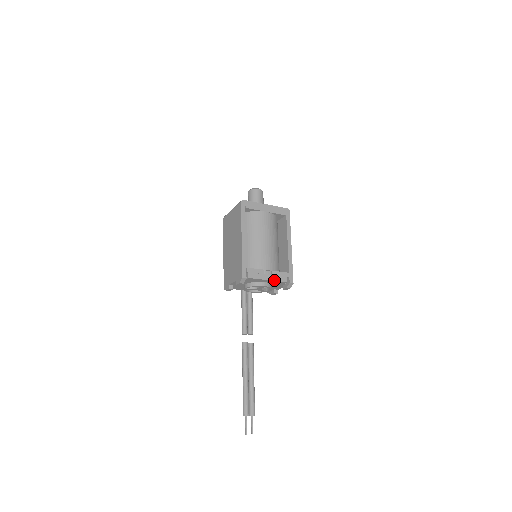
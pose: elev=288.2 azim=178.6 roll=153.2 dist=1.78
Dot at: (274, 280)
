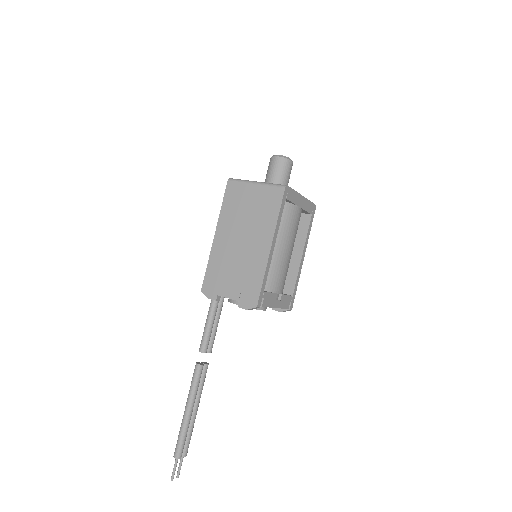
Dot at: (280, 307)
